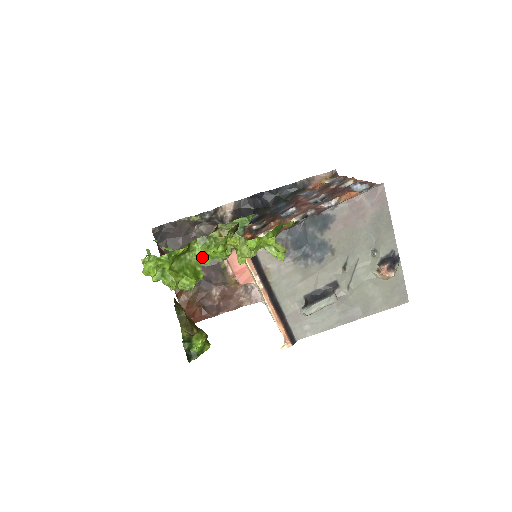
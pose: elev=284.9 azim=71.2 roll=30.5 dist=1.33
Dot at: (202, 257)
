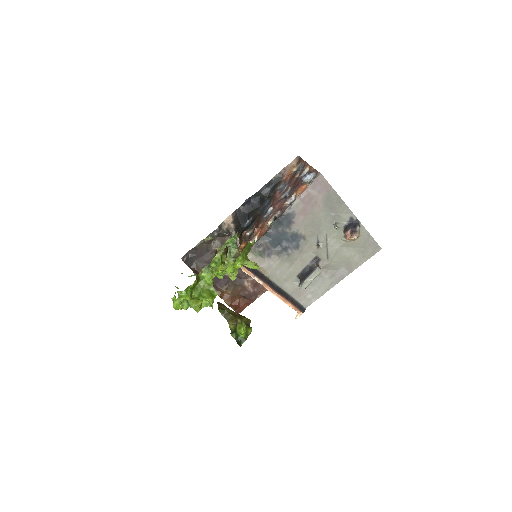
Dot at: (210, 281)
